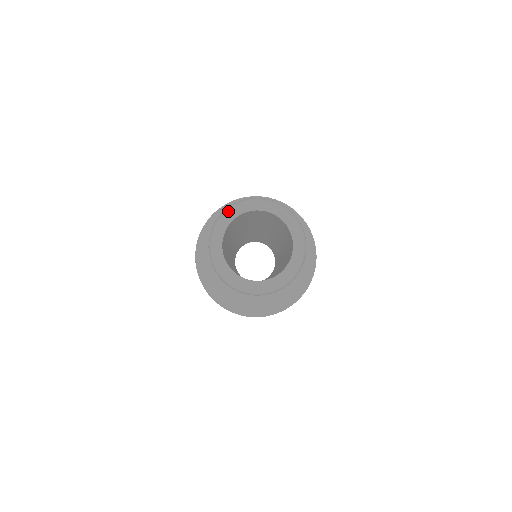
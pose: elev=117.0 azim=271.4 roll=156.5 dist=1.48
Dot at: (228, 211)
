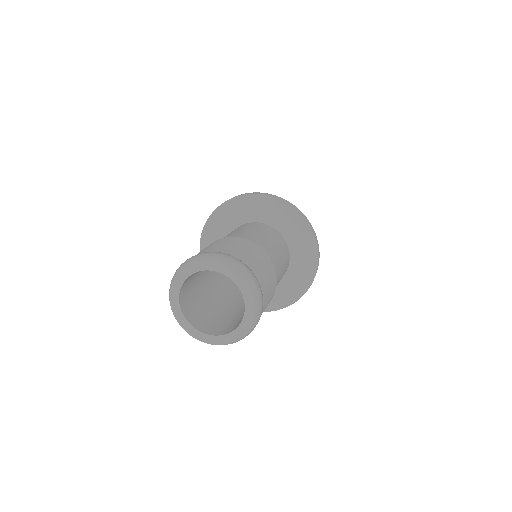
Dot at: (171, 305)
